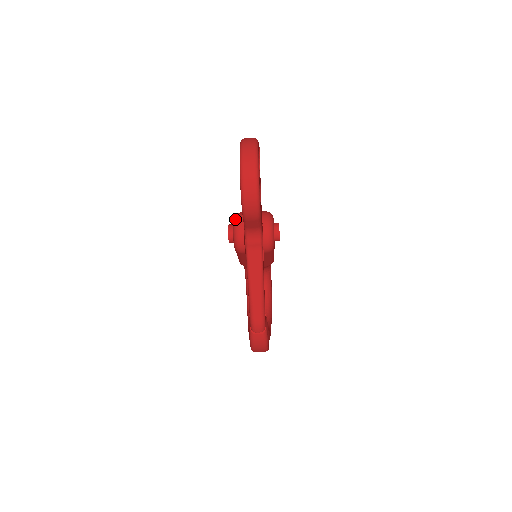
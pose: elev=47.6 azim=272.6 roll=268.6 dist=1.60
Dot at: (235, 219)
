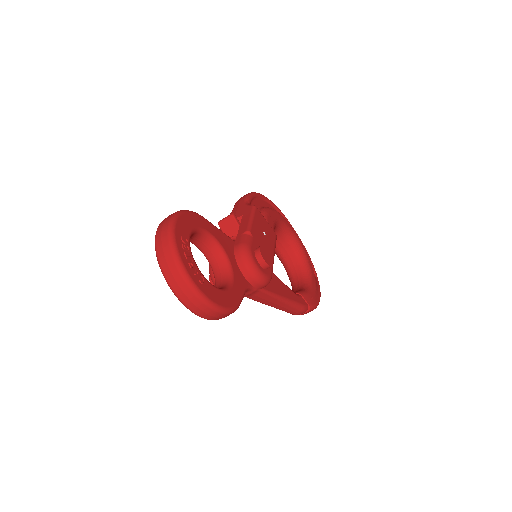
Dot at: occluded
